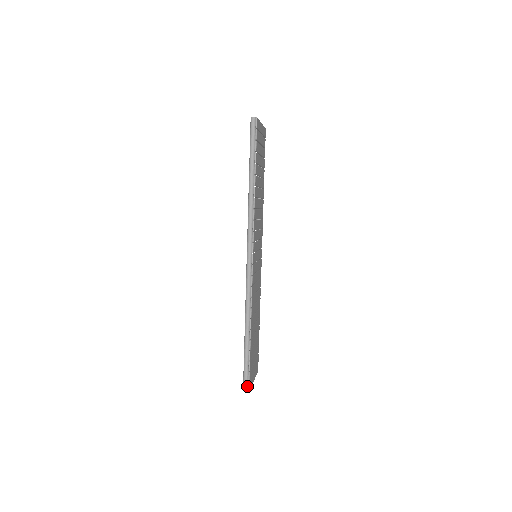
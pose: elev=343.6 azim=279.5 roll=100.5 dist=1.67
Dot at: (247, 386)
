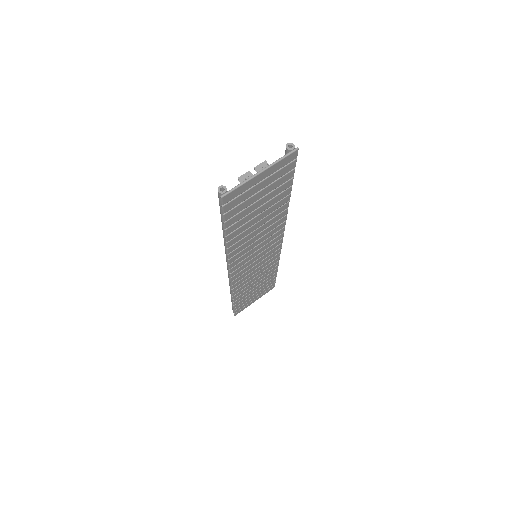
Dot at: occluded
